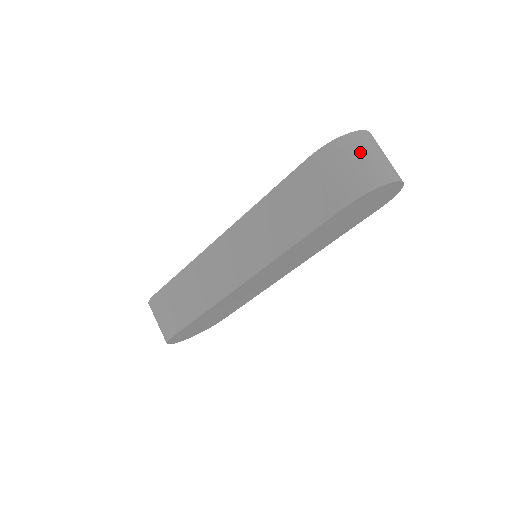
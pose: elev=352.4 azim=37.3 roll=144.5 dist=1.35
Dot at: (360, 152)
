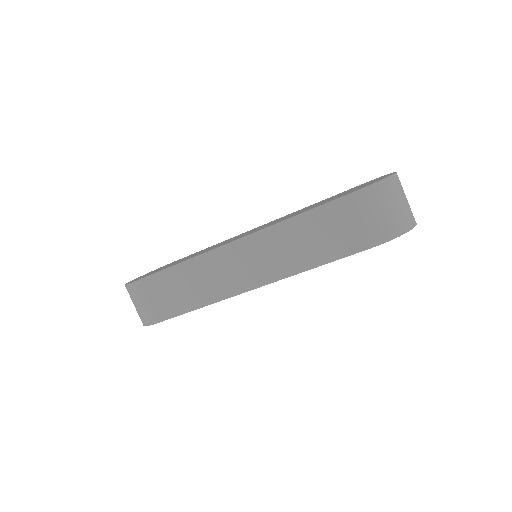
Dot at: (395, 197)
